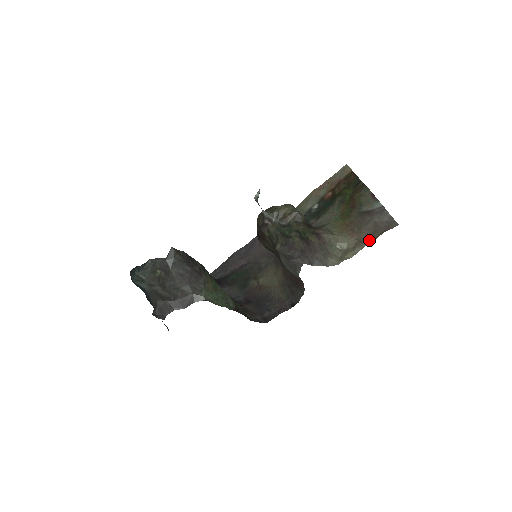
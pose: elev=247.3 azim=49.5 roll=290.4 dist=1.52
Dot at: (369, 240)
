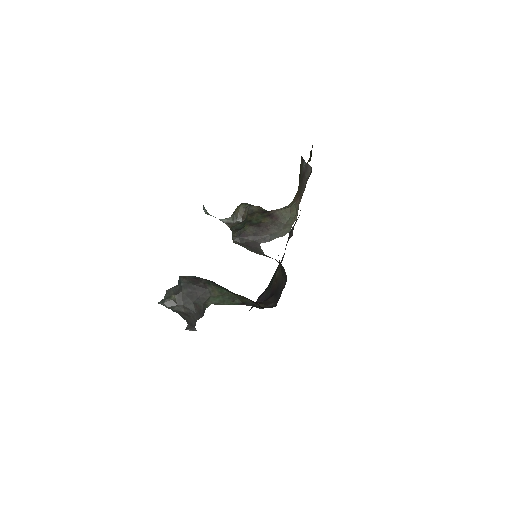
Dot at: occluded
